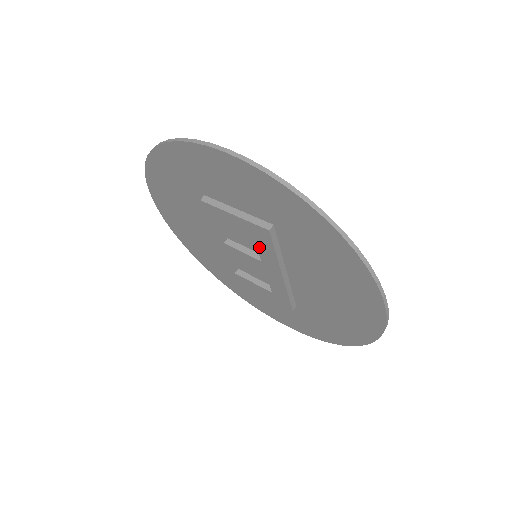
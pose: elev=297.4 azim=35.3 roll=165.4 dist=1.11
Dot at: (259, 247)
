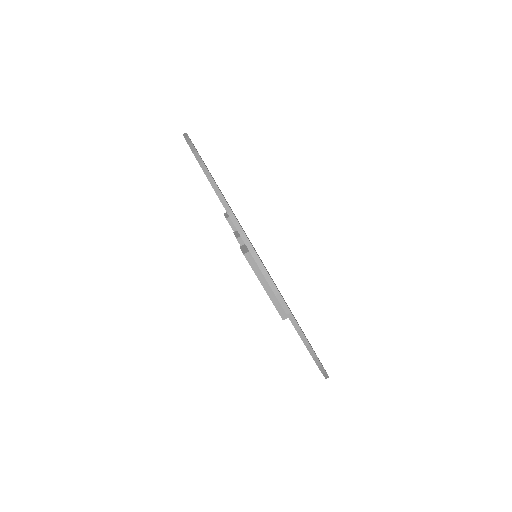
Dot at: occluded
